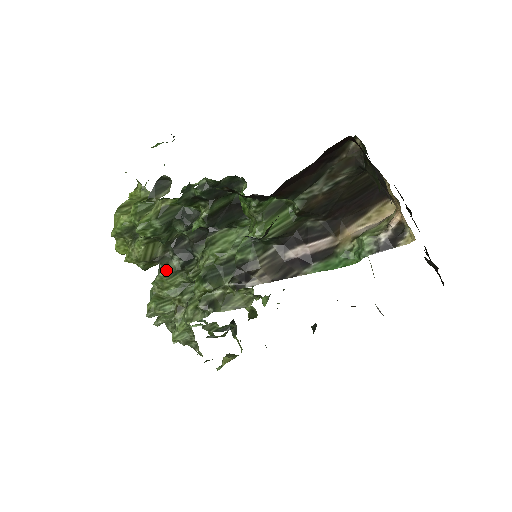
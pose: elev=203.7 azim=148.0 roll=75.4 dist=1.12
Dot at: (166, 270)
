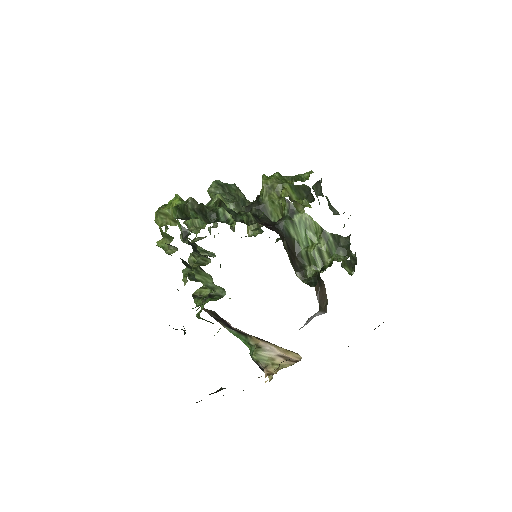
Dot at: (184, 242)
